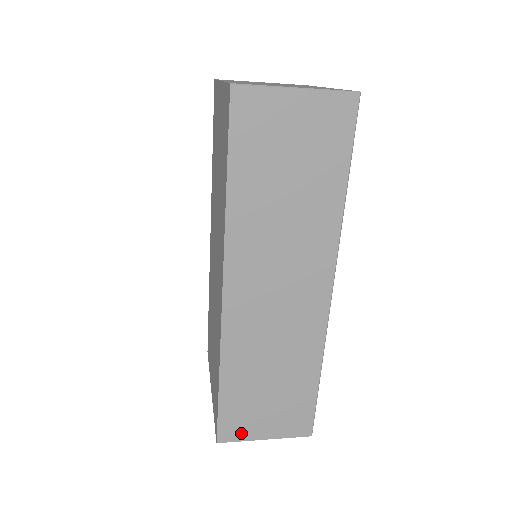
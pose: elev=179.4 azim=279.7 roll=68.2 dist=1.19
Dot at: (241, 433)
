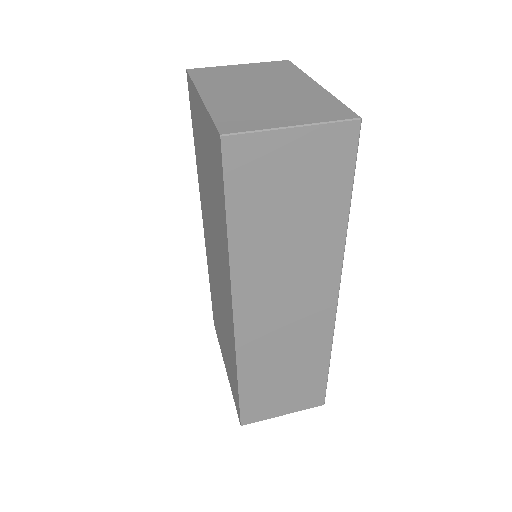
Dot at: (262, 415)
